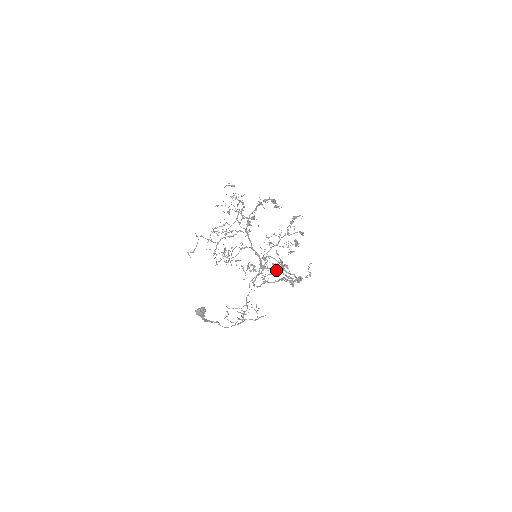
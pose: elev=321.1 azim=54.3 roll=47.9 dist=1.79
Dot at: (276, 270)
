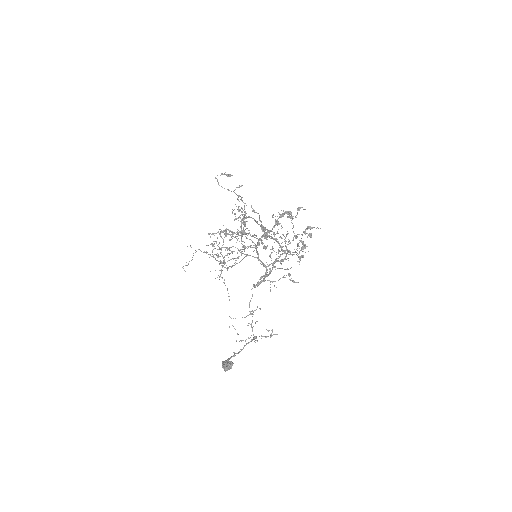
Dot at: (277, 268)
